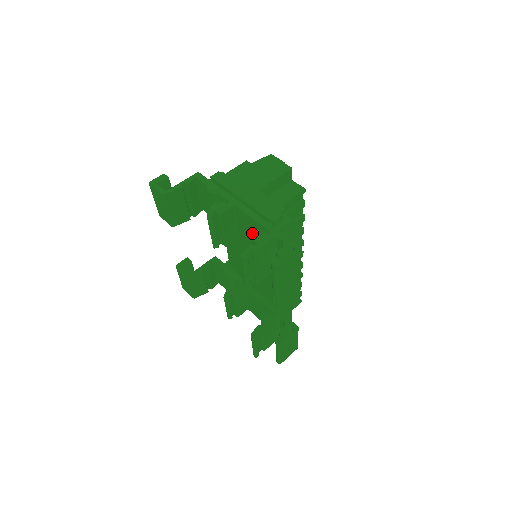
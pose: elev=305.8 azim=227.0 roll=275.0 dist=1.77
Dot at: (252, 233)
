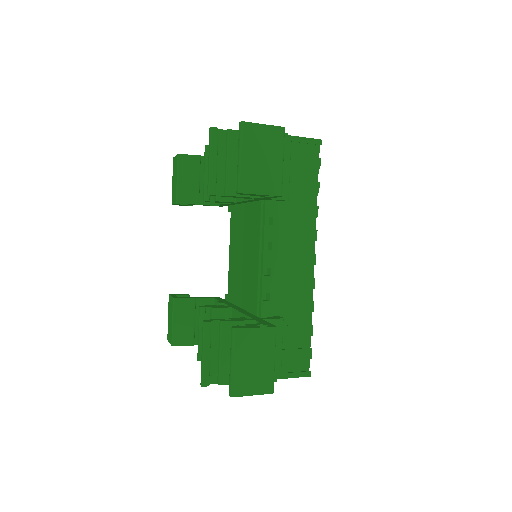
Dot at: occluded
